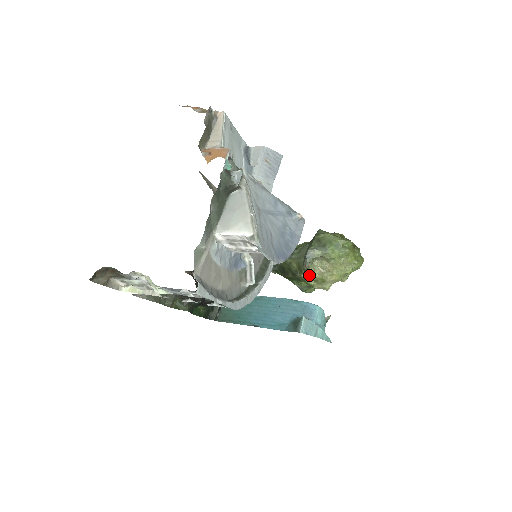
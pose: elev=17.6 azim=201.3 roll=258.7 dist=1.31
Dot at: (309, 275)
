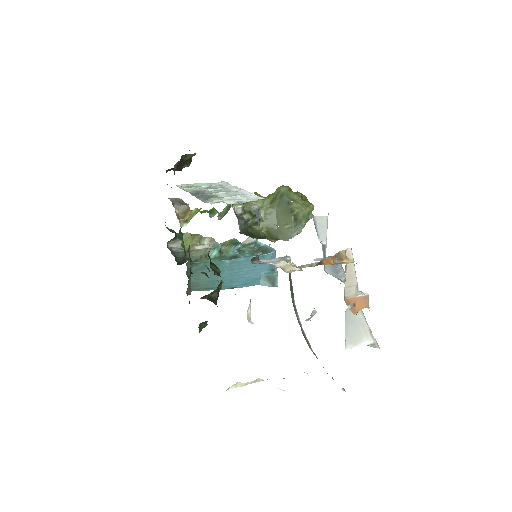
Dot at: occluded
